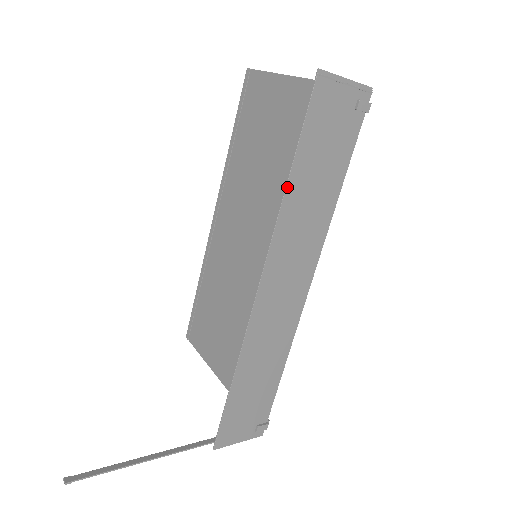
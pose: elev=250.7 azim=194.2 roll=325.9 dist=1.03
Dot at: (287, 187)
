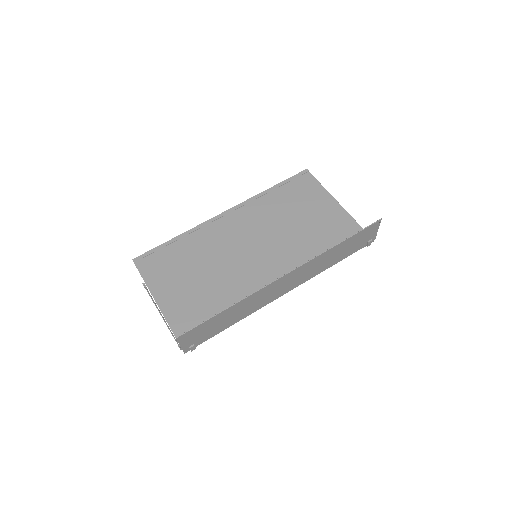
Dot at: (336, 246)
